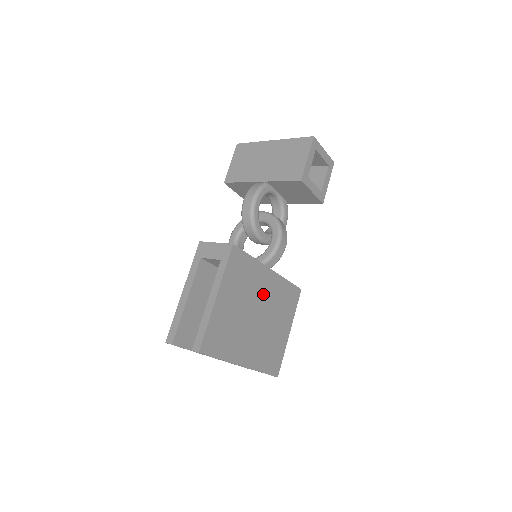
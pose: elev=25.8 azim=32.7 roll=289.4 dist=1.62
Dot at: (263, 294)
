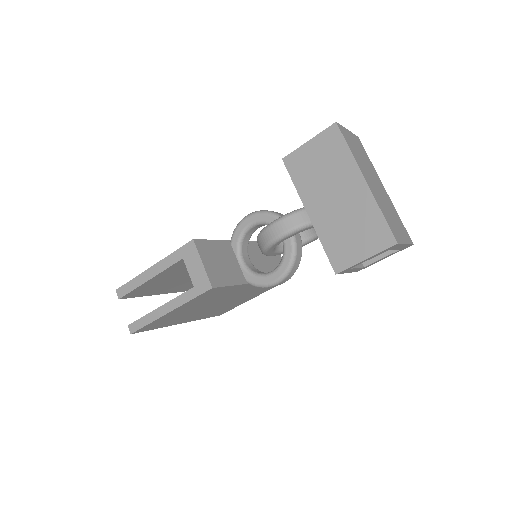
Dot at: (234, 294)
